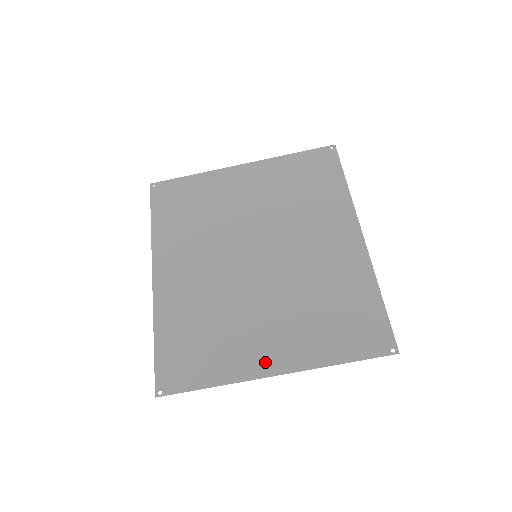
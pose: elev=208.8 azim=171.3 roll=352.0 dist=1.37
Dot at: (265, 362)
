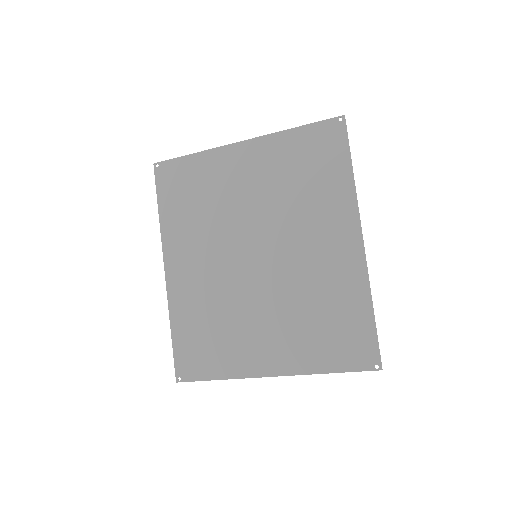
Dot at: (262, 364)
